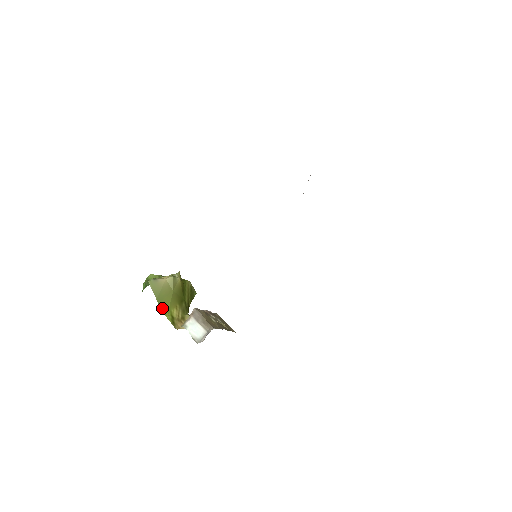
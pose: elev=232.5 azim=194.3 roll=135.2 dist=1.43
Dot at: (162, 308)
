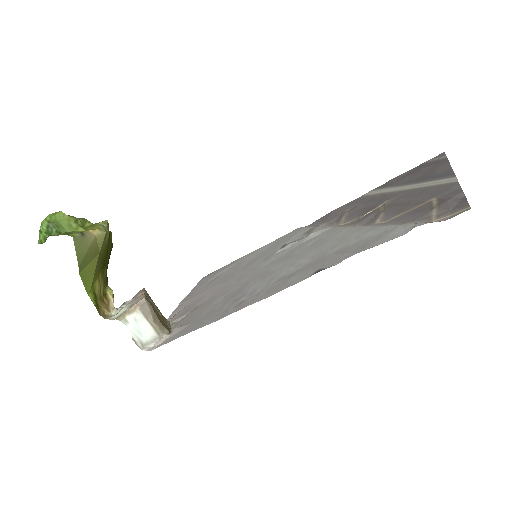
Dot at: (84, 281)
